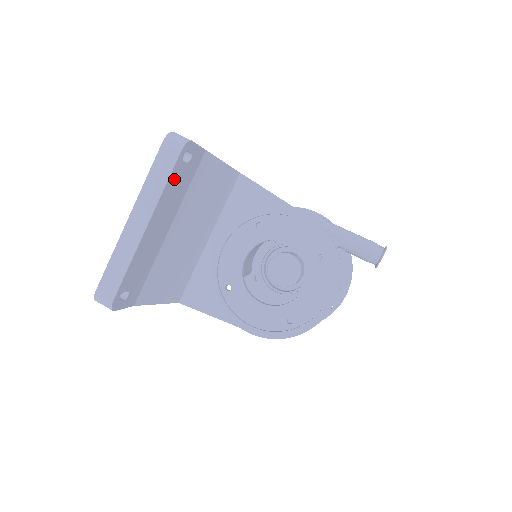
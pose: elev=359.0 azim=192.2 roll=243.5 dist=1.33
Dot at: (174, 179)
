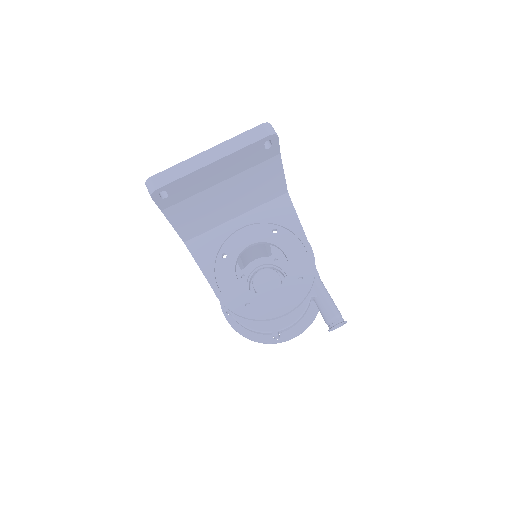
Dot at: (251, 150)
